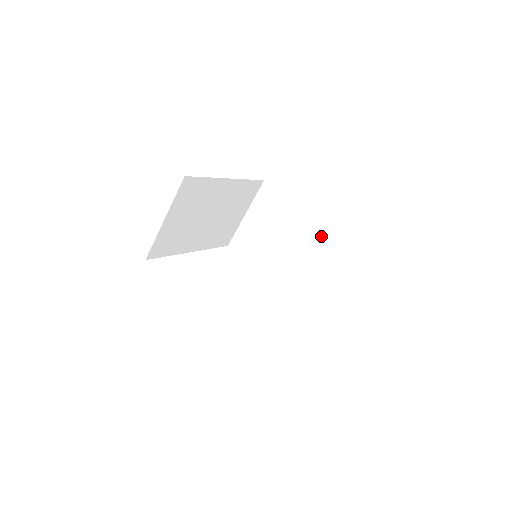
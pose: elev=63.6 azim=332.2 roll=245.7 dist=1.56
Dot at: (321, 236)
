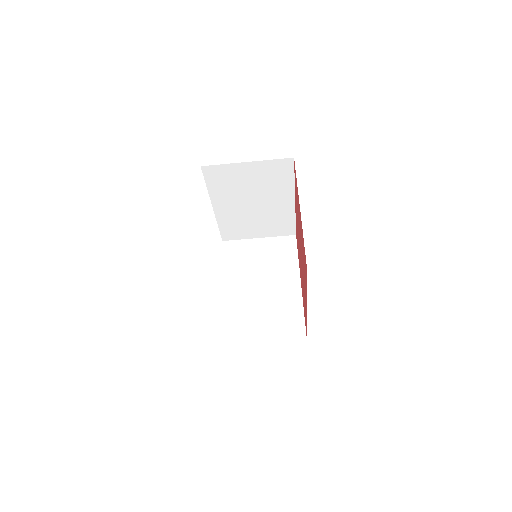
Dot at: (293, 303)
